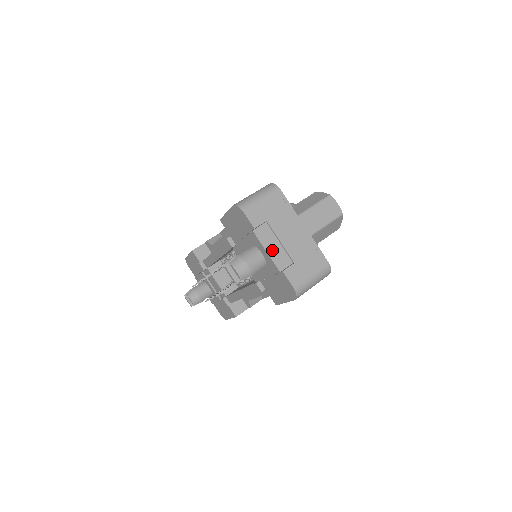
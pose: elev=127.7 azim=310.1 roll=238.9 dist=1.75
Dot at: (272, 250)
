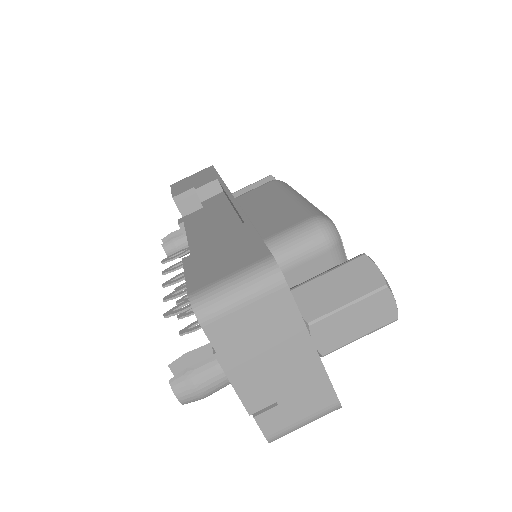
Dot at: (243, 384)
